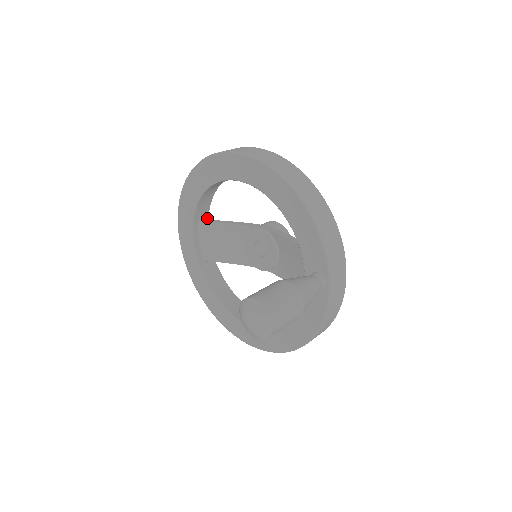
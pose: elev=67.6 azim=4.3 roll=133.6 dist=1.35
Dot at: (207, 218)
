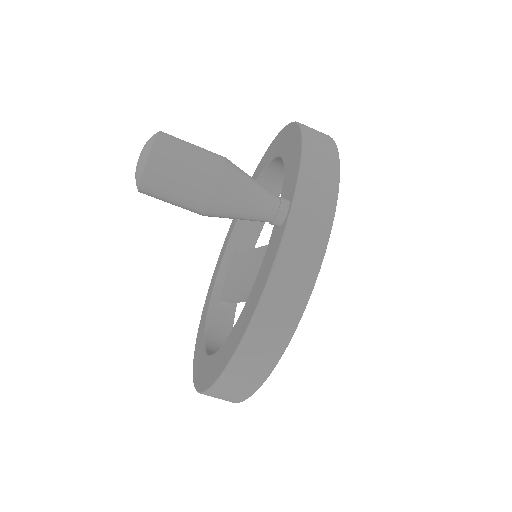
Dot at: occluded
